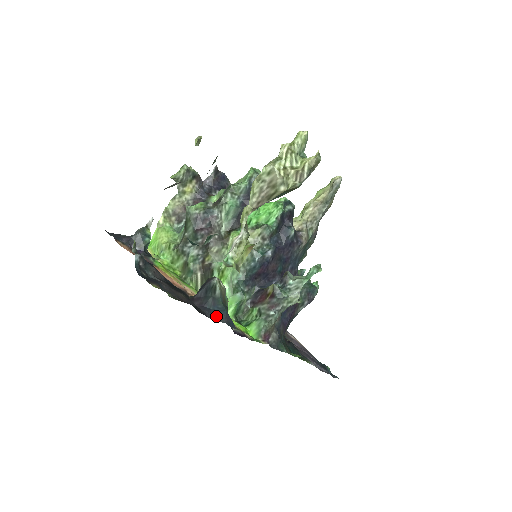
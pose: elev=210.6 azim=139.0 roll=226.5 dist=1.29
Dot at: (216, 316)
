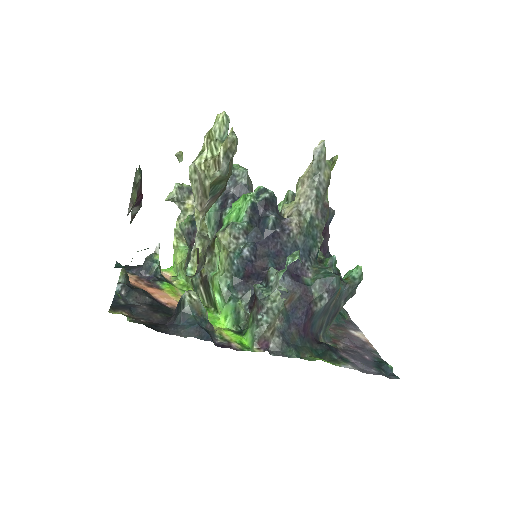
Dot at: (183, 332)
